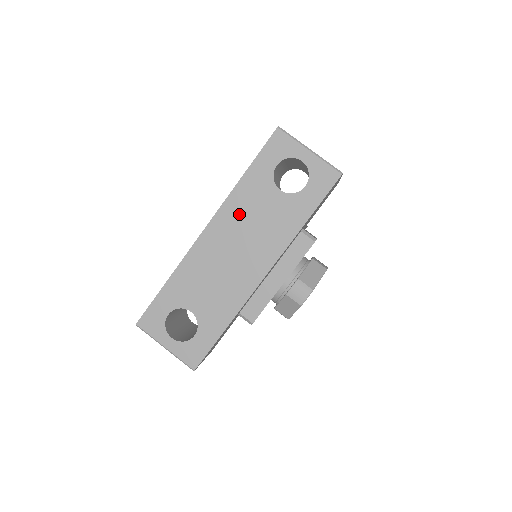
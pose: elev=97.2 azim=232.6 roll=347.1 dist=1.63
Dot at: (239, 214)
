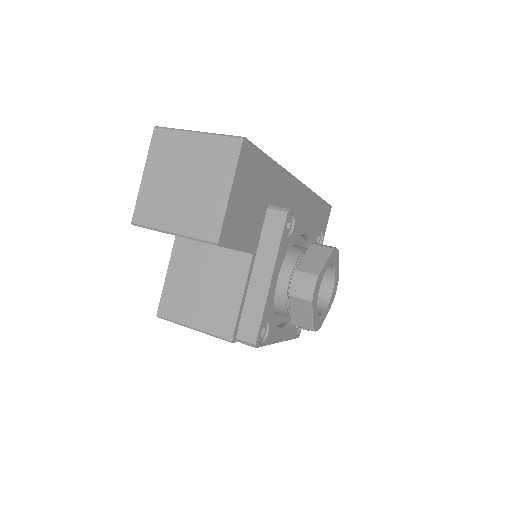
Dot at: occluded
